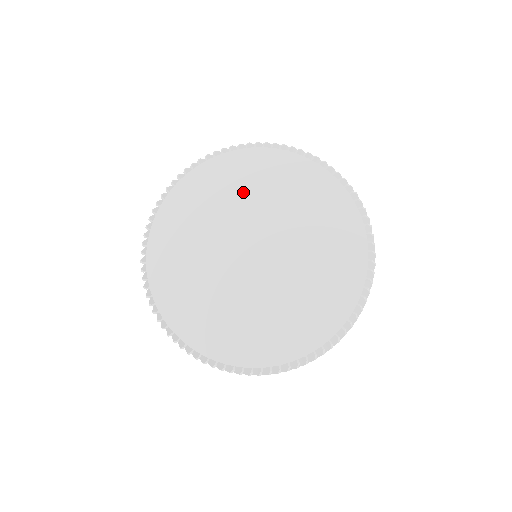
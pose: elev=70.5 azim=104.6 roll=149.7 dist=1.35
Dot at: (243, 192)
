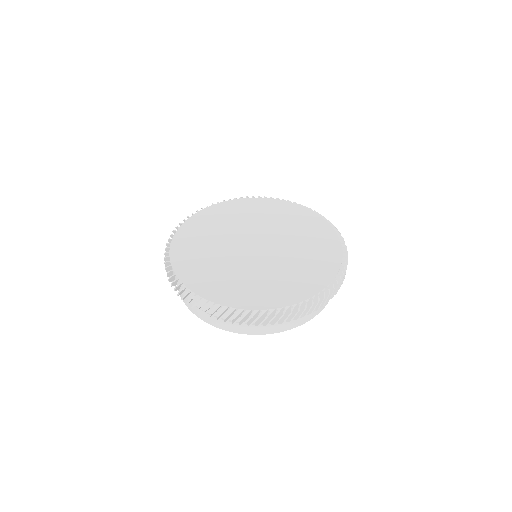
Dot at: (260, 216)
